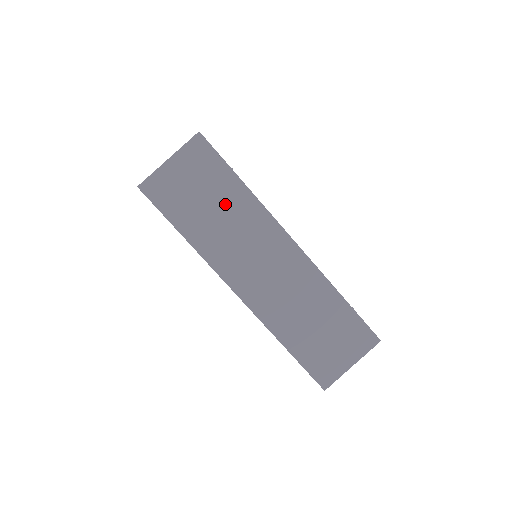
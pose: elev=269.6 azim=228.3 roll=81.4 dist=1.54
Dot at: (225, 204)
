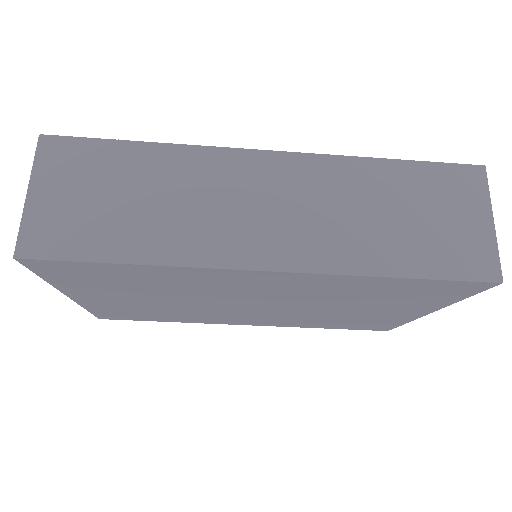
Dot at: (147, 182)
